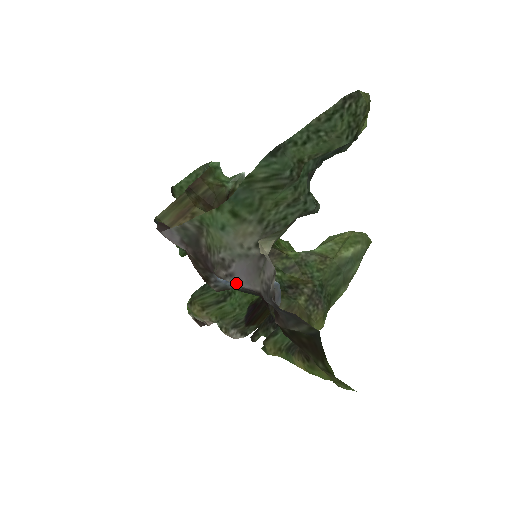
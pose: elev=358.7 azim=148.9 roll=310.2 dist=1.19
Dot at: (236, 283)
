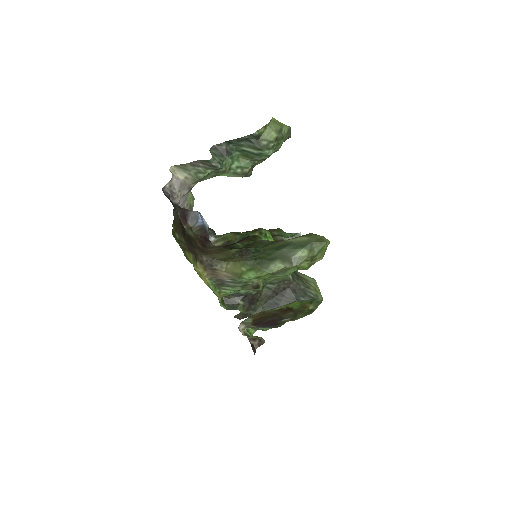
Dot at: occluded
